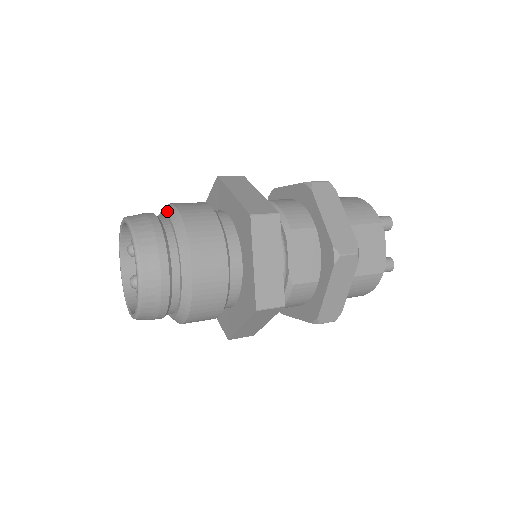
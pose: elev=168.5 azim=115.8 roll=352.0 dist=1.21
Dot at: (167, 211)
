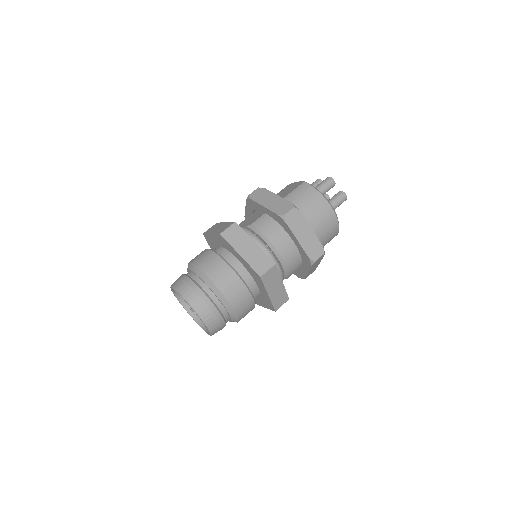
Dot at: (226, 308)
